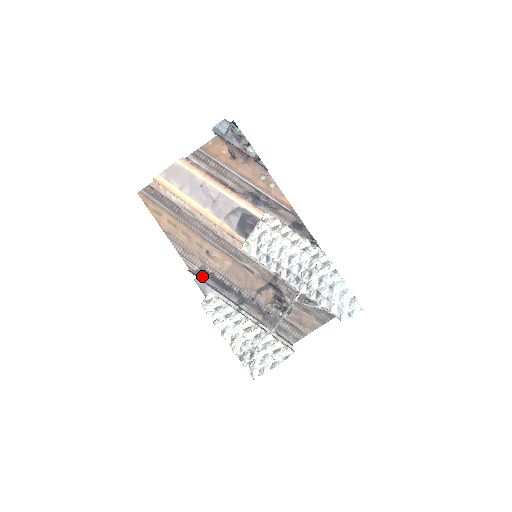
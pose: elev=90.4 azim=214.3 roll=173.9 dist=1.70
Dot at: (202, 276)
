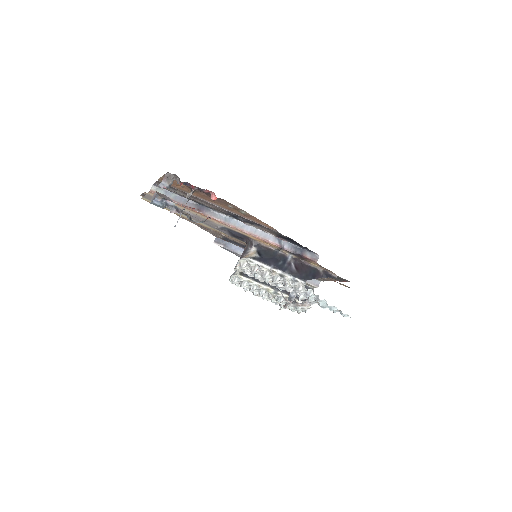
Dot at: (228, 241)
